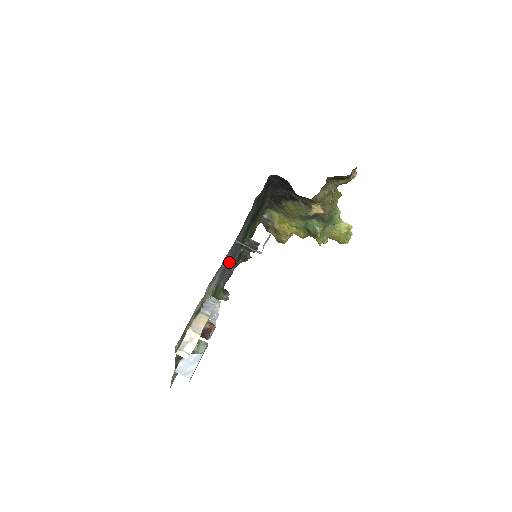
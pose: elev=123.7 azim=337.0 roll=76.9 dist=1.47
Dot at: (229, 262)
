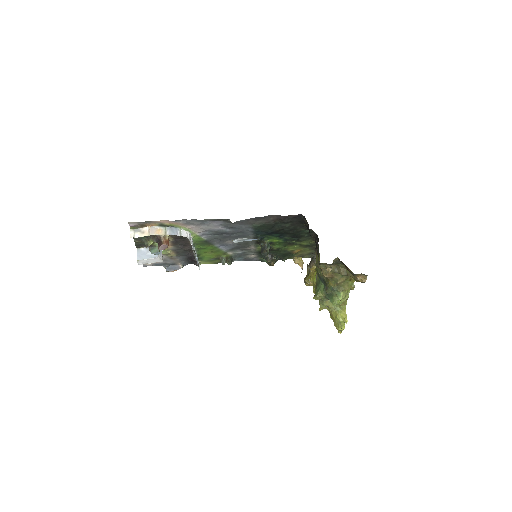
Dot at: (233, 238)
